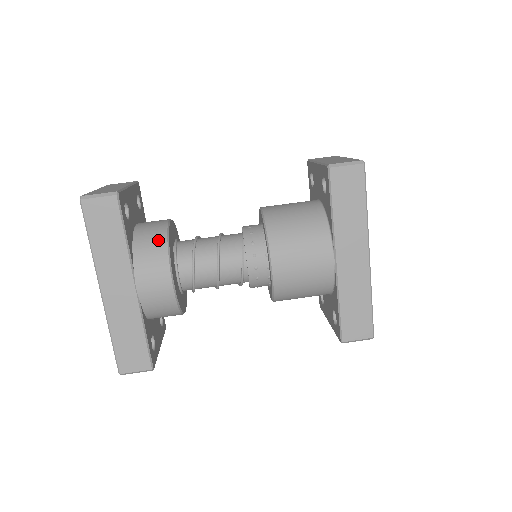
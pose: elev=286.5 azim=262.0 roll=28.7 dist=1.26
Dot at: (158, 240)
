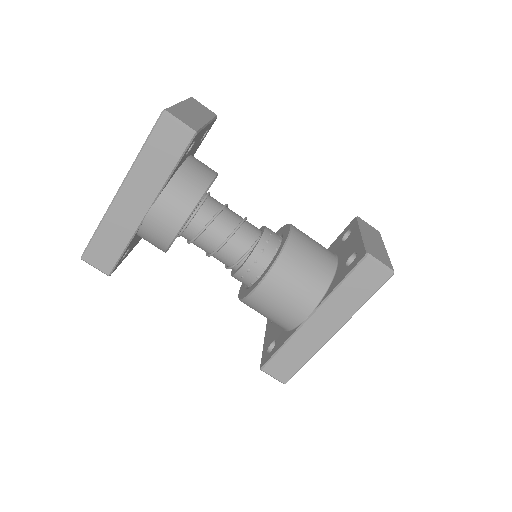
Dot at: (195, 190)
